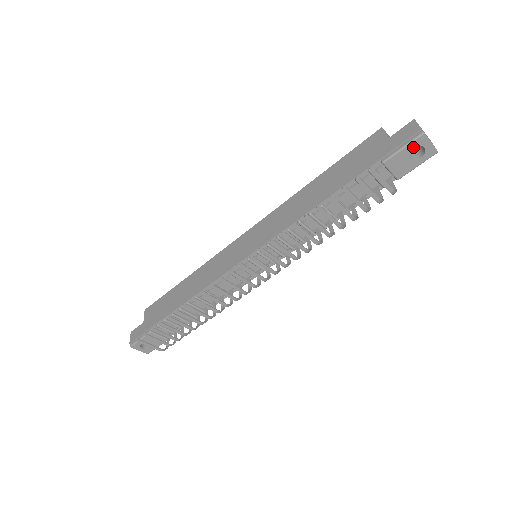
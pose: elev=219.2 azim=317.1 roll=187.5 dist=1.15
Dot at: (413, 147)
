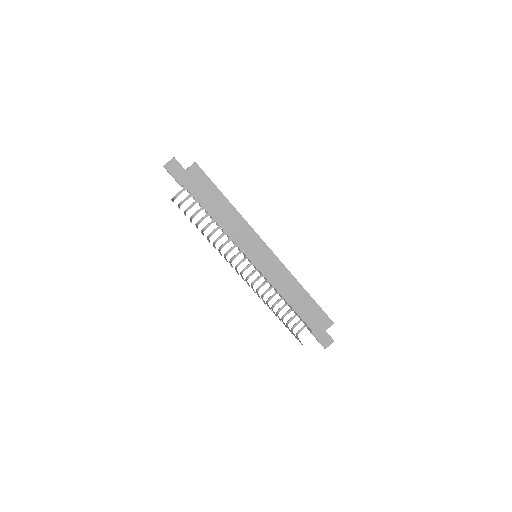
Dot at: (320, 342)
